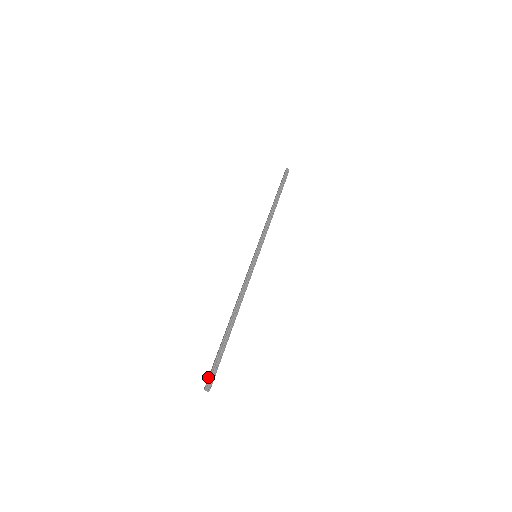
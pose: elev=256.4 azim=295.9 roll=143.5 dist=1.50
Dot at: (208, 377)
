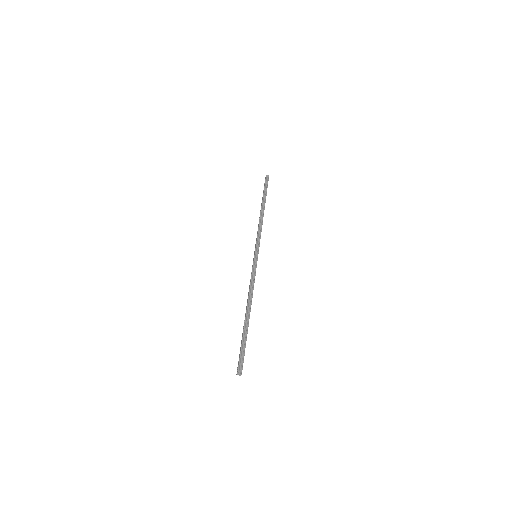
Dot at: (238, 364)
